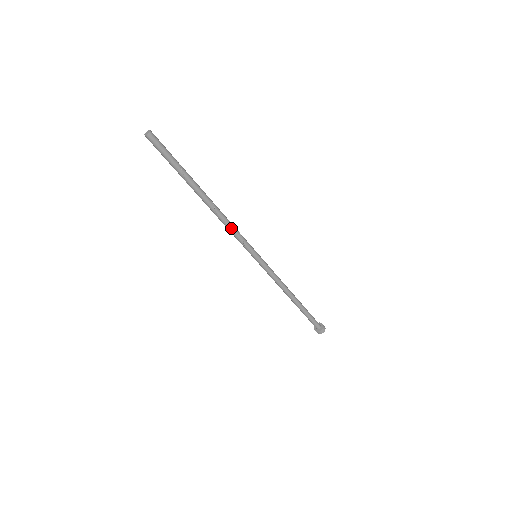
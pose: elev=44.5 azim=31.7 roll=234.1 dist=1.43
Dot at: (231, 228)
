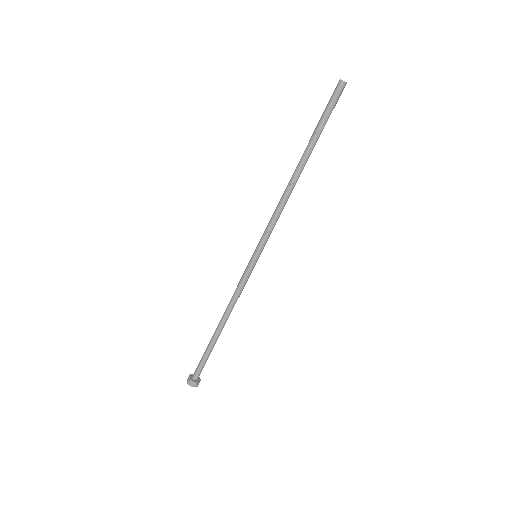
Dot at: (278, 211)
